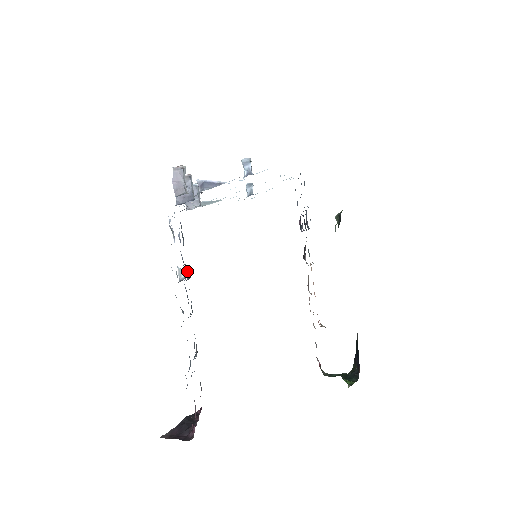
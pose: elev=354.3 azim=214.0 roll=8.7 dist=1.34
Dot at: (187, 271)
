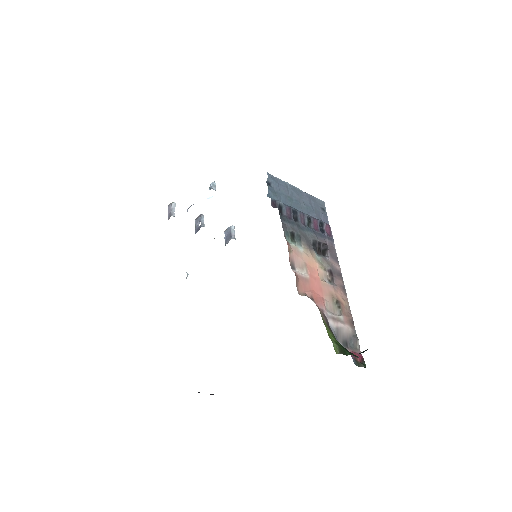
Dot at: occluded
